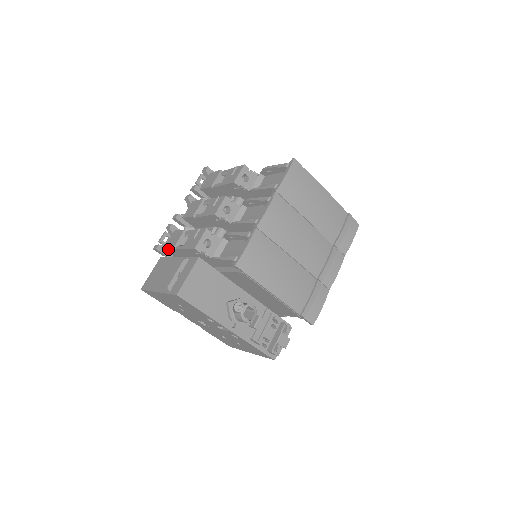
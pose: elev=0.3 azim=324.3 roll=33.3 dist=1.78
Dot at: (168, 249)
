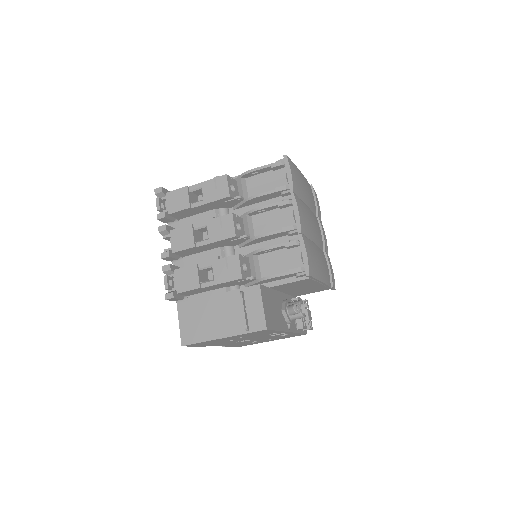
Dot at: (186, 292)
